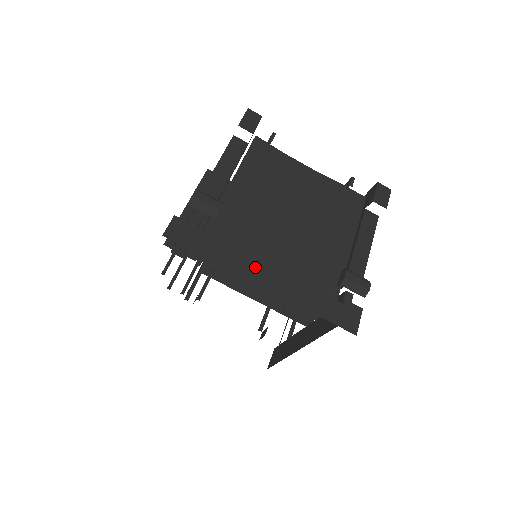
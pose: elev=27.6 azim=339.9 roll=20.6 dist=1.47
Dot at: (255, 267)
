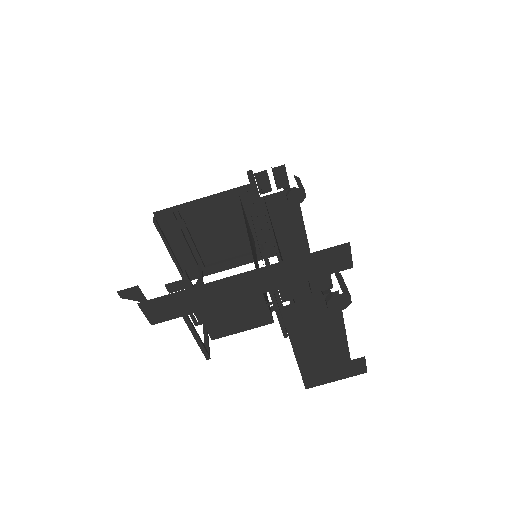
Dot at: occluded
